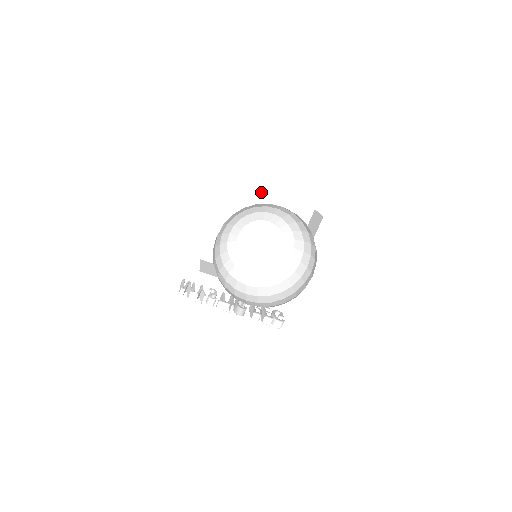
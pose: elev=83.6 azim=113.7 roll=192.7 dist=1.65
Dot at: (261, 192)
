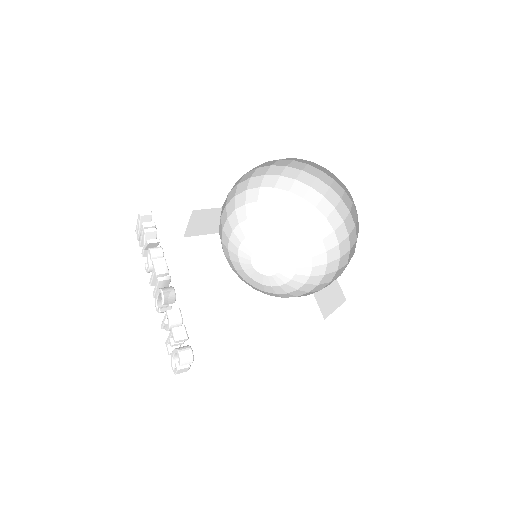
Dot at: occluded
